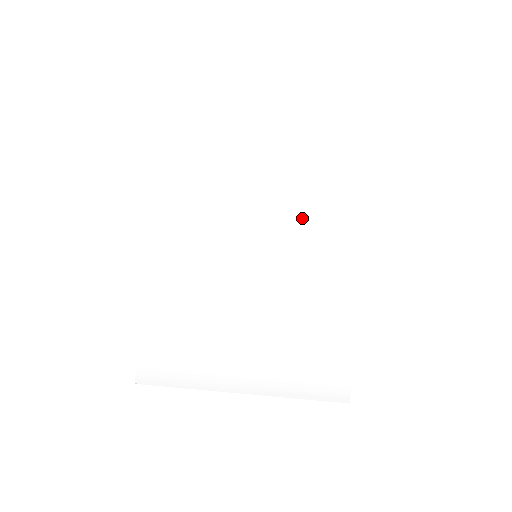
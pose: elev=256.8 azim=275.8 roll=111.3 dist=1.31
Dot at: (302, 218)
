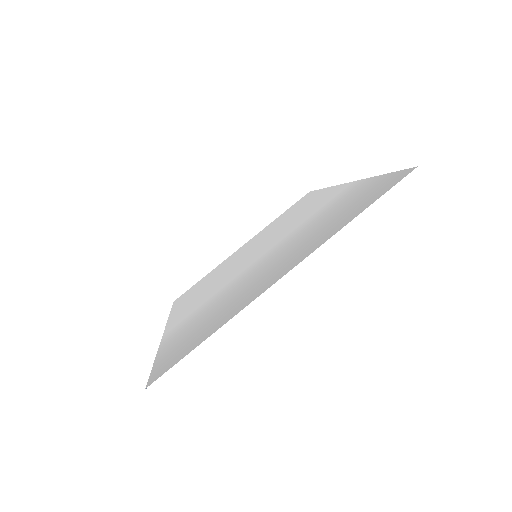
Dot at: (284, 225)
